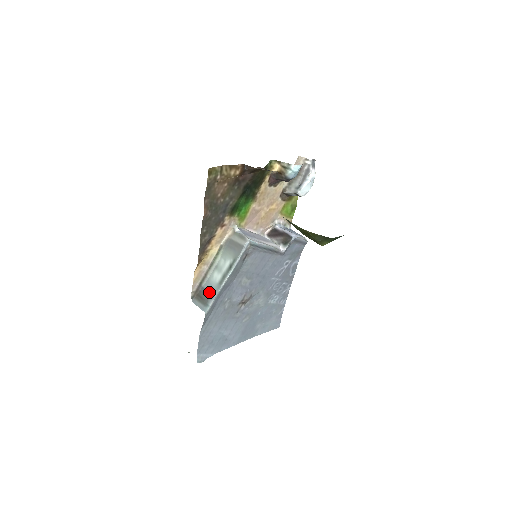
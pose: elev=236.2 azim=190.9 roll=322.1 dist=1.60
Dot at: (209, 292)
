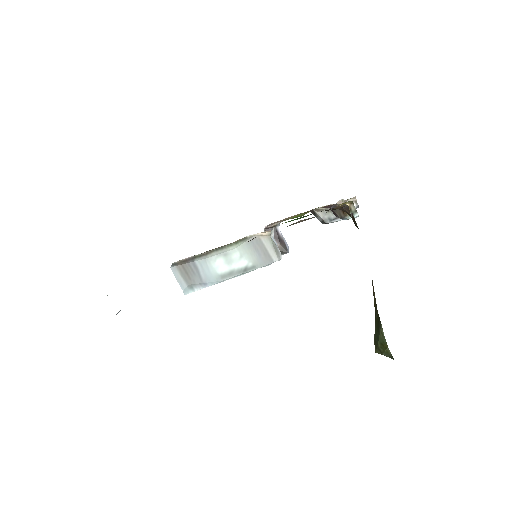
Dot at: (202, 275)
